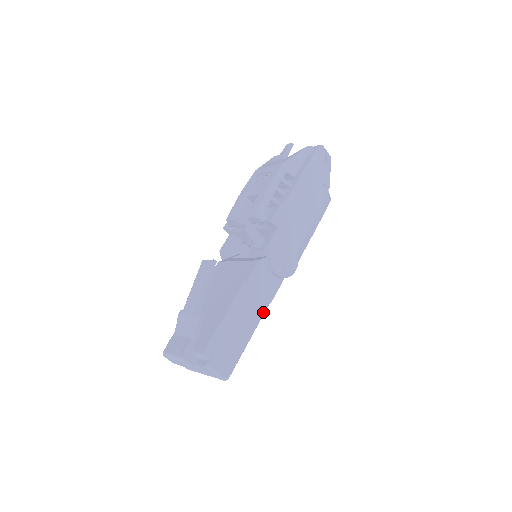
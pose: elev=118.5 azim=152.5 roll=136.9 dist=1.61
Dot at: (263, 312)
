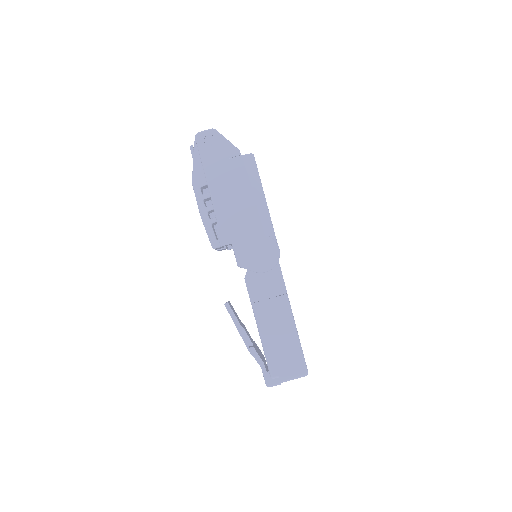
Dot at: (287, 304)
